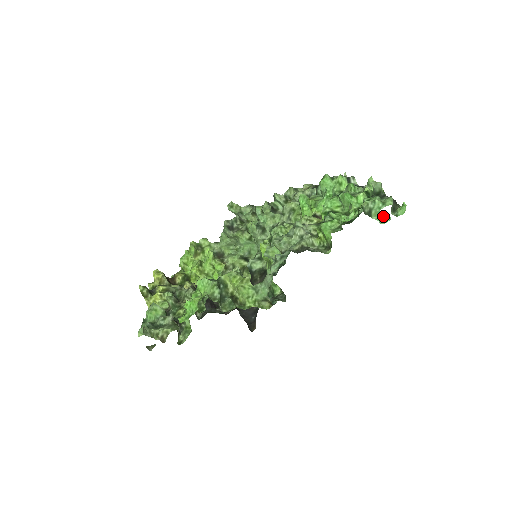
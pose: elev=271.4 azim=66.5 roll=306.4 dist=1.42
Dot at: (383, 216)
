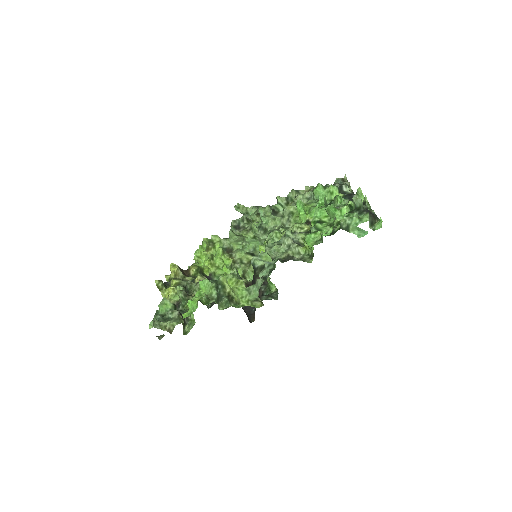
Dot at: (361, 230)
